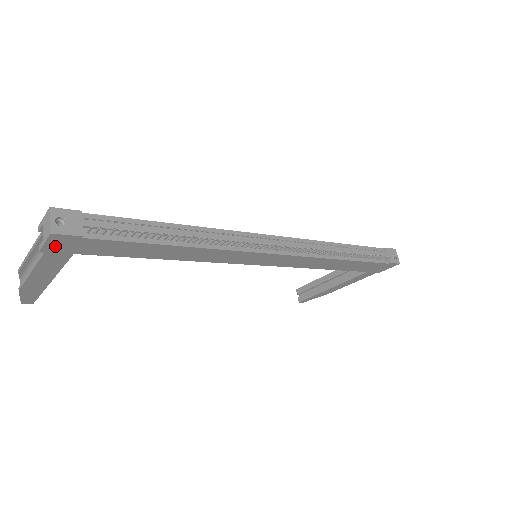
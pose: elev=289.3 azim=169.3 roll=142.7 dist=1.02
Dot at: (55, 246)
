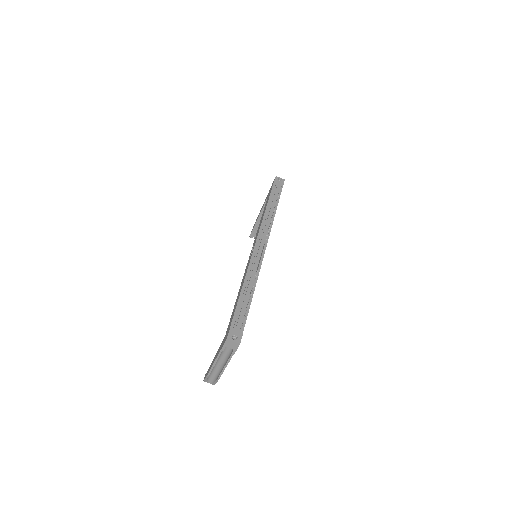
Dot at: occluded
